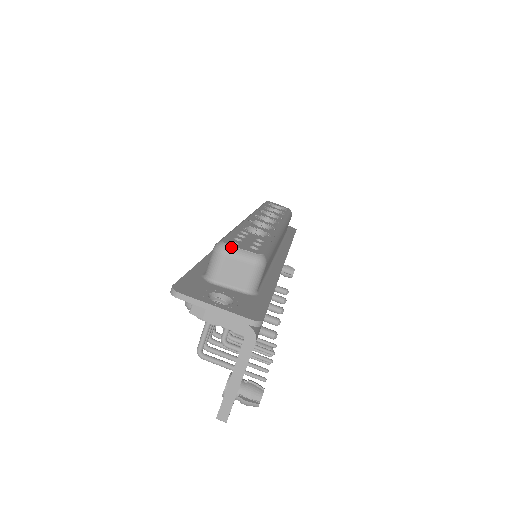
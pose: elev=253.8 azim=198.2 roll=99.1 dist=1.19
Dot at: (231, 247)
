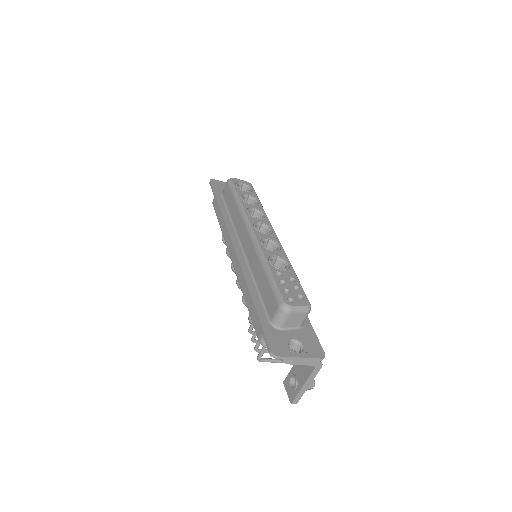
Dot at: (293, 307)
